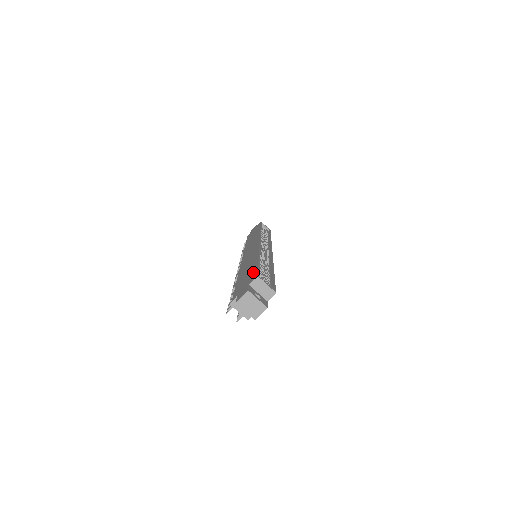
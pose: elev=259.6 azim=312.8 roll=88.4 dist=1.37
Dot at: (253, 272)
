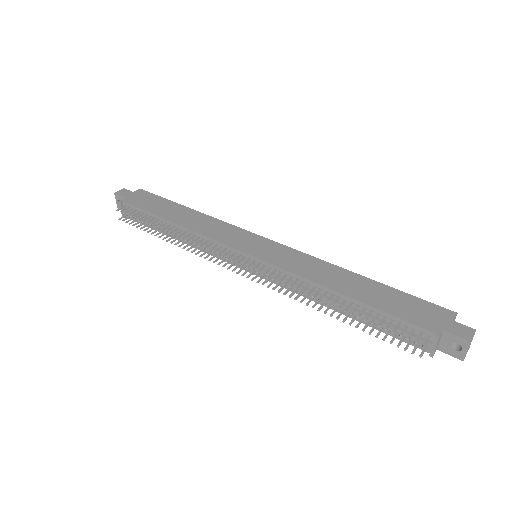
Dot at: (420, 302)
